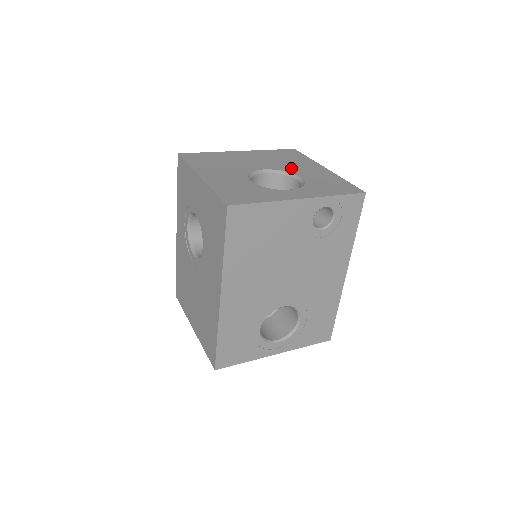
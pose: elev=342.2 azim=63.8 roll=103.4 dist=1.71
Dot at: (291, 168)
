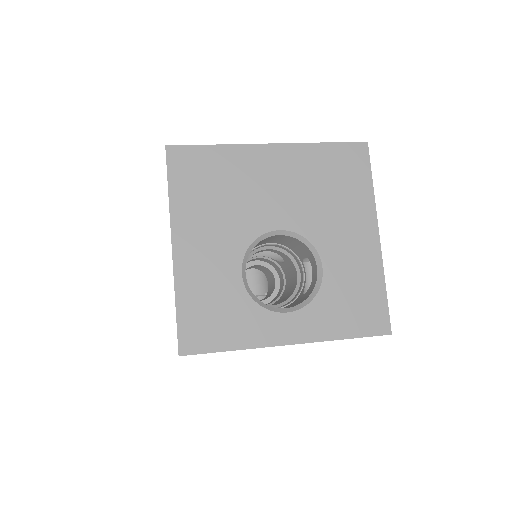
Dot at: (323, 230)
